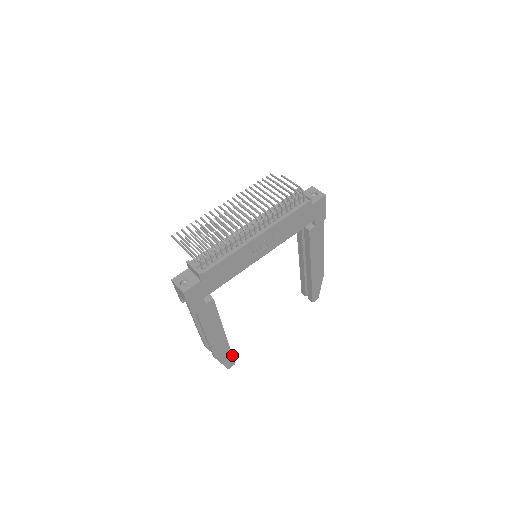
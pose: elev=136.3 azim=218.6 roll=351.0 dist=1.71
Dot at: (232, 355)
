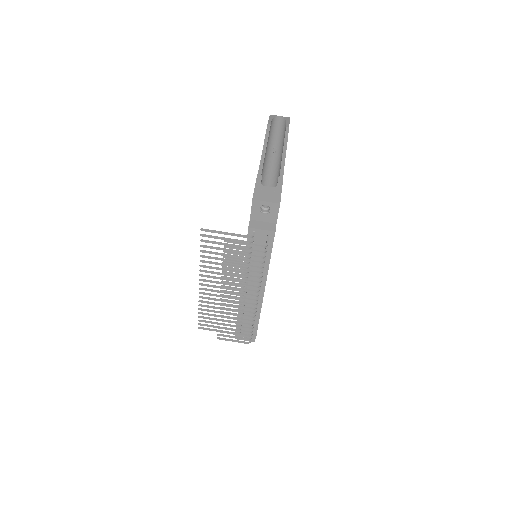
Dot at: occluded
